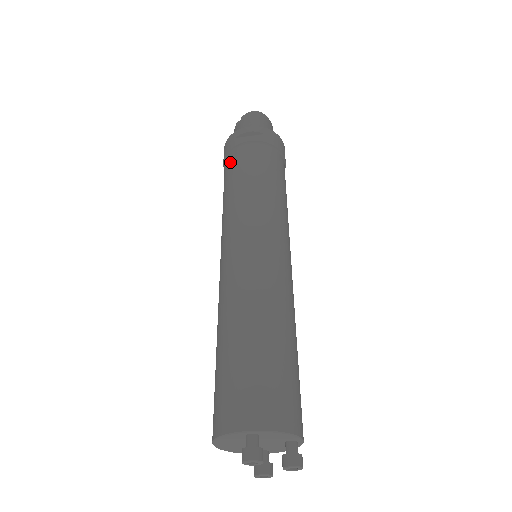
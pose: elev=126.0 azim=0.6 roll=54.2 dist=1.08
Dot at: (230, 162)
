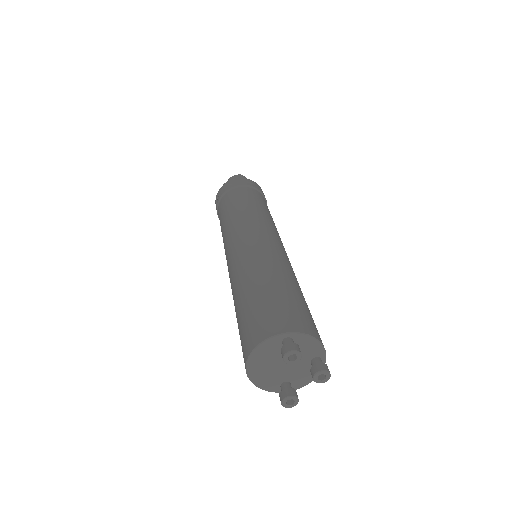
Dot at: (227, 198)
